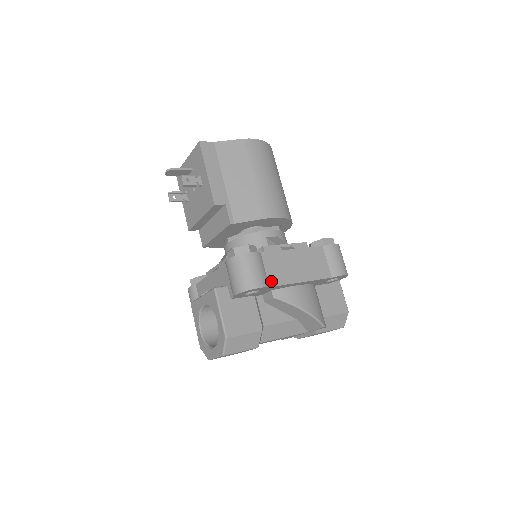
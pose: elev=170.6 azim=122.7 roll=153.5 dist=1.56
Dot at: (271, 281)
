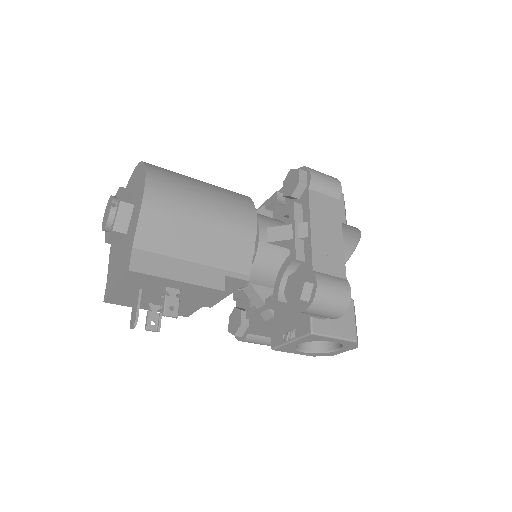
Dot at: (341, 274)
